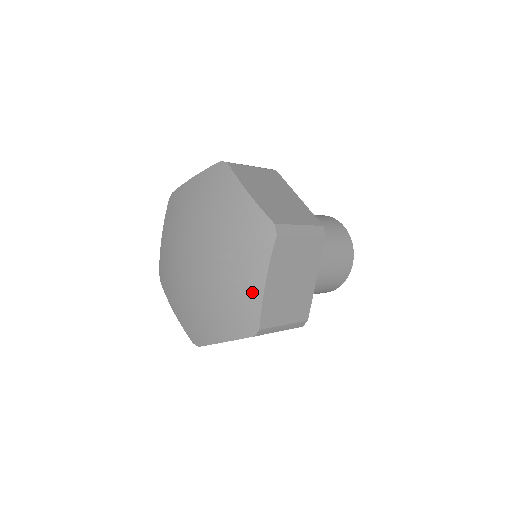
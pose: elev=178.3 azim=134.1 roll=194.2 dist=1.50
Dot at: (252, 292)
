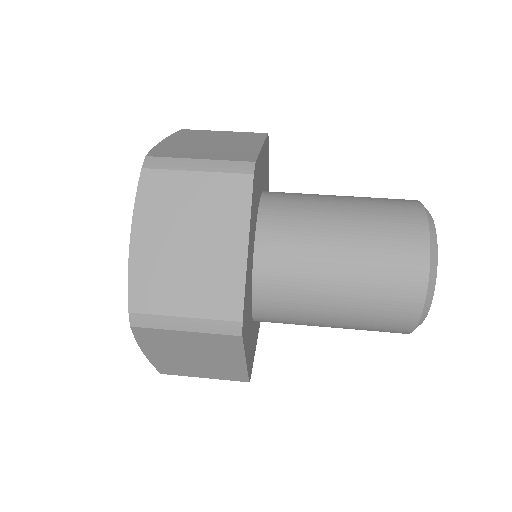
Dot at: occluded
